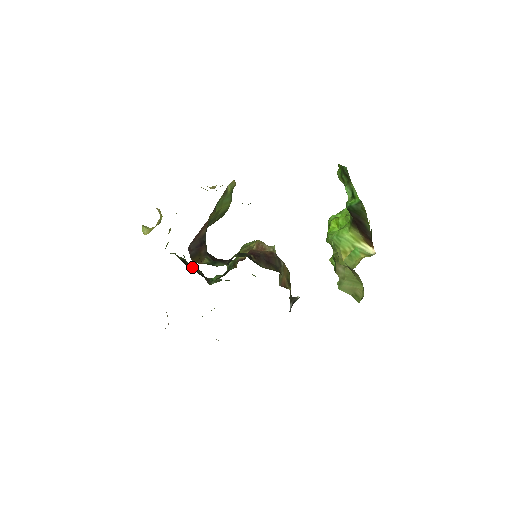
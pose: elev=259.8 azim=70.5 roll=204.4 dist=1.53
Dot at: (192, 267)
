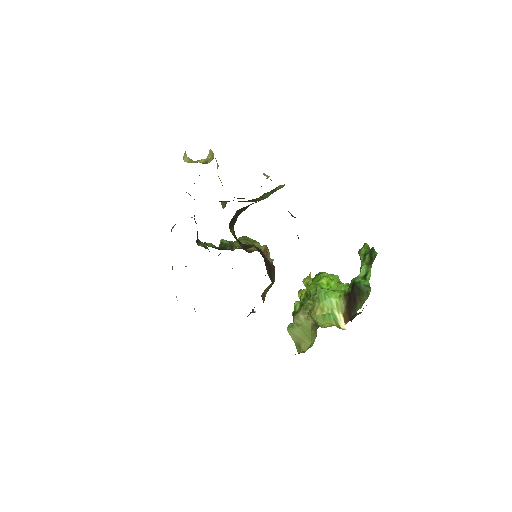
Dot at: occluded
